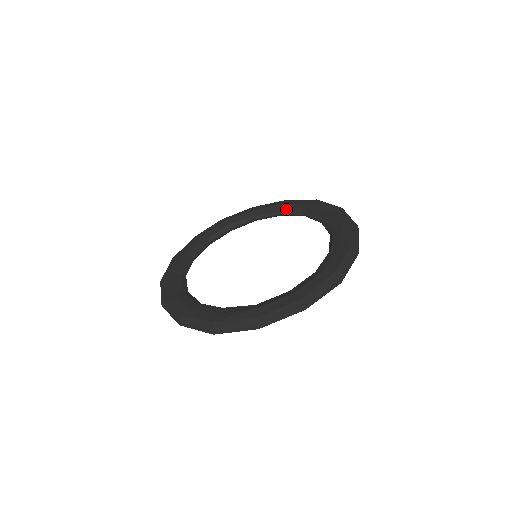
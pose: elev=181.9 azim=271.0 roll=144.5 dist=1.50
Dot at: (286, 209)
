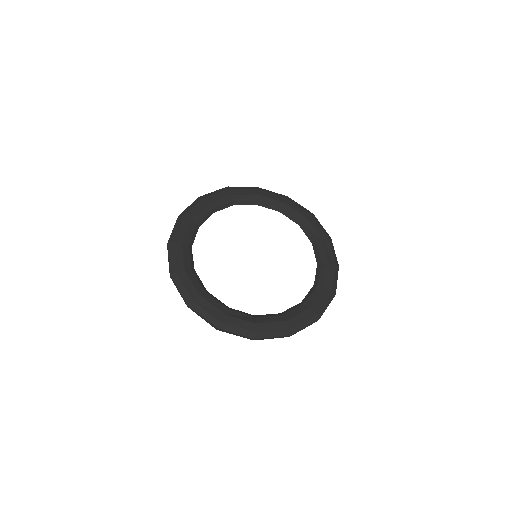
Dot at: (287, 211)
